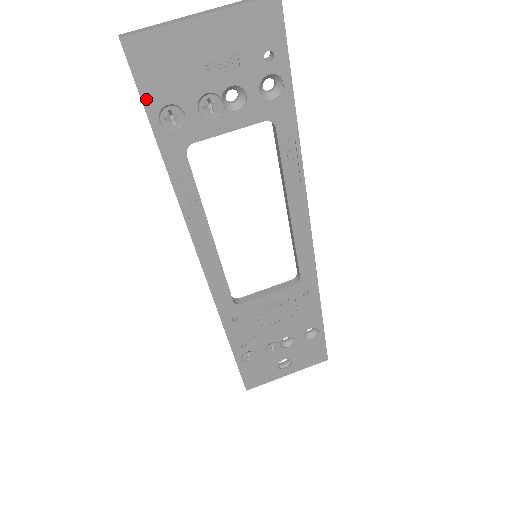
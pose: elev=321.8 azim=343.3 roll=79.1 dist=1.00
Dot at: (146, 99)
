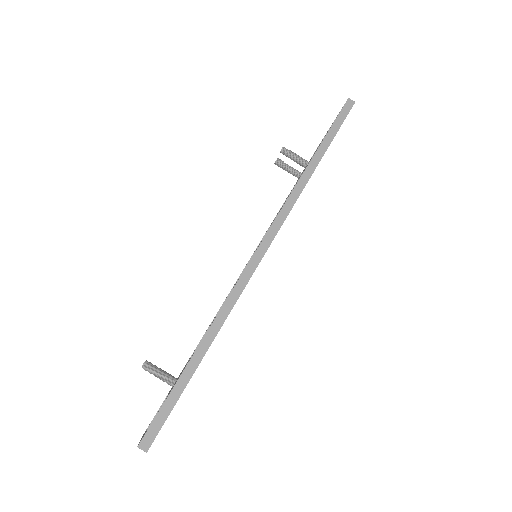
Dot at: occluded
